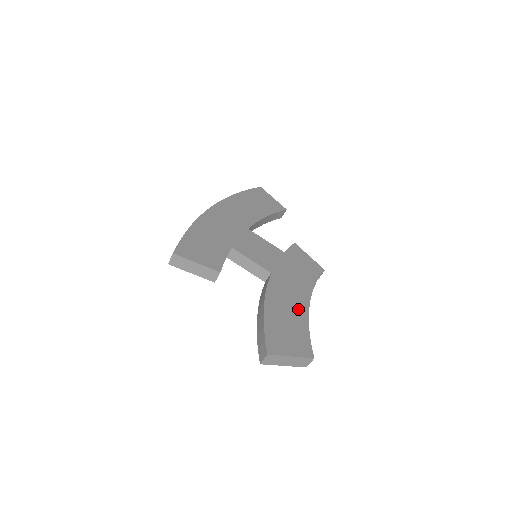
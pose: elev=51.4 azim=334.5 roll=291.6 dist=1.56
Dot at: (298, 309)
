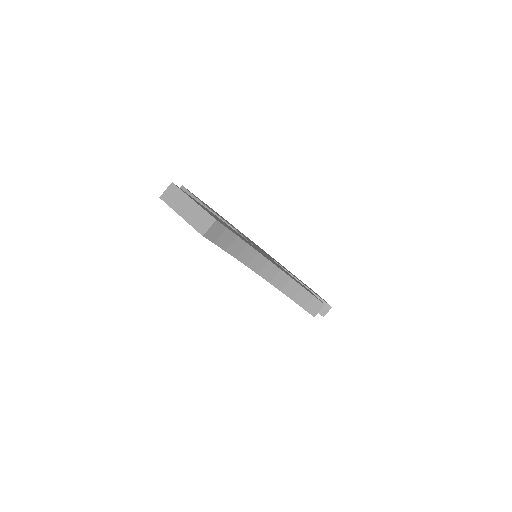
Dot at: occluded
